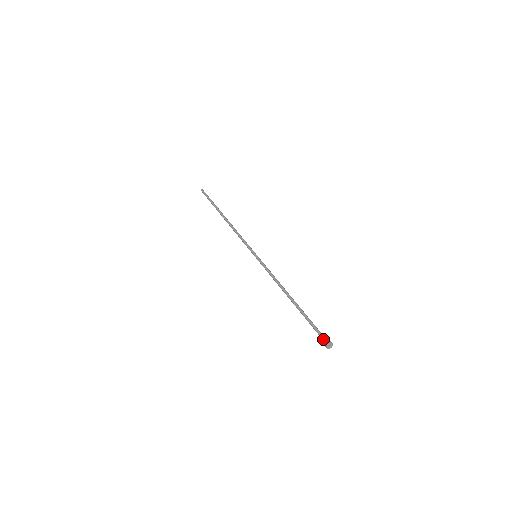
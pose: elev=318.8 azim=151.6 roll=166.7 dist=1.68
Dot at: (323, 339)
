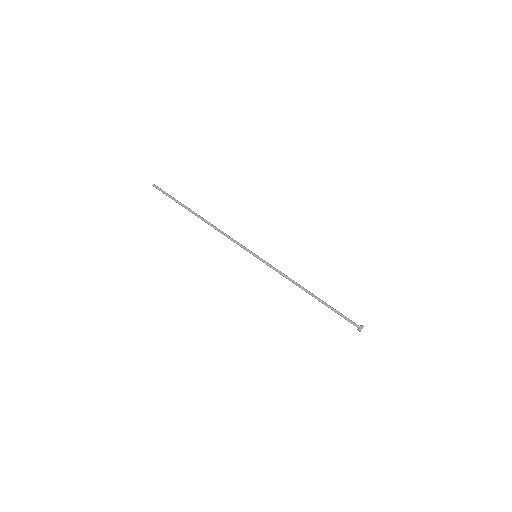
Dot at: (355, 324)
